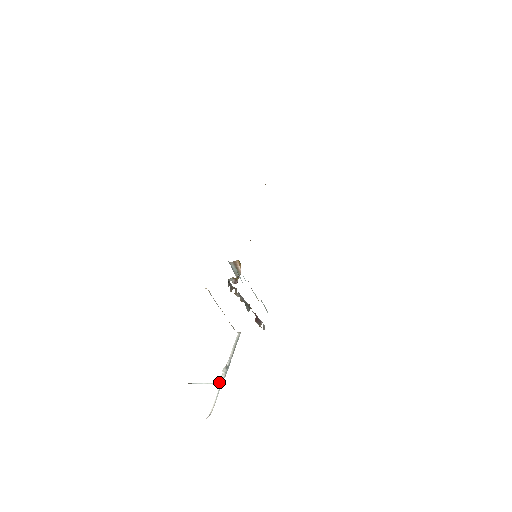
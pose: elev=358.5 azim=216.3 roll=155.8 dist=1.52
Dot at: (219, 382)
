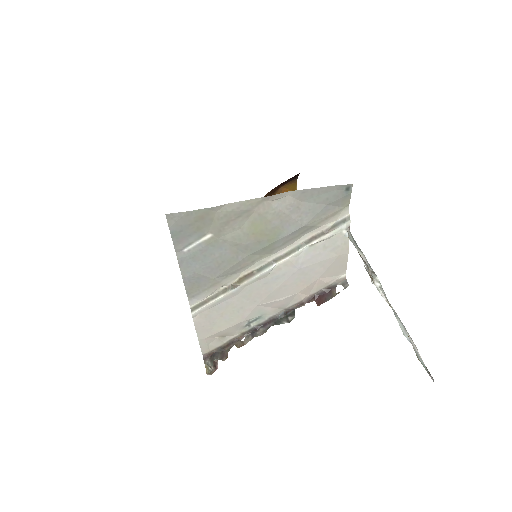
Dot at: (386, 299)
